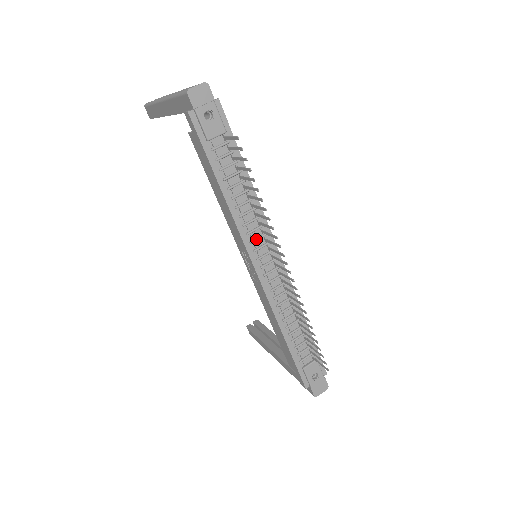
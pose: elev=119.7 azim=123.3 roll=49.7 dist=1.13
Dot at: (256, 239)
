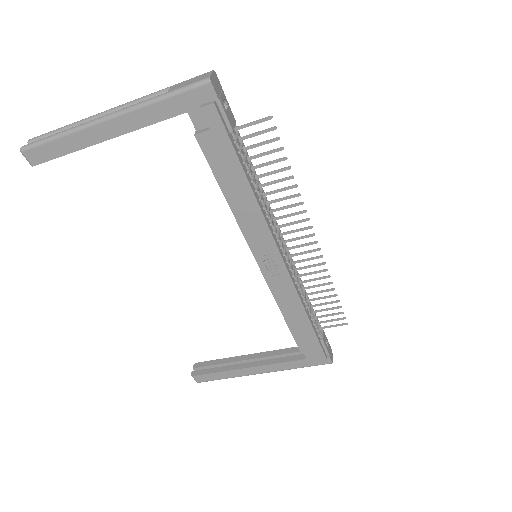
Dot at: (275, 228)
